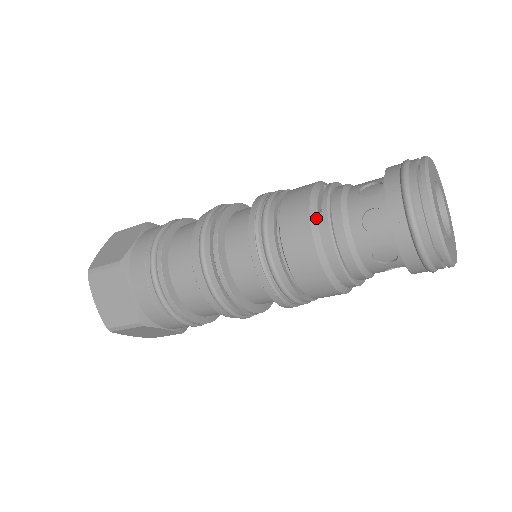
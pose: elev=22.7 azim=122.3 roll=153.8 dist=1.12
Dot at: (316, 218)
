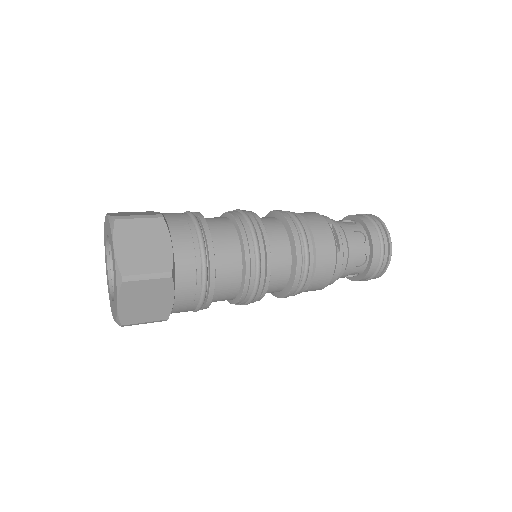
Dot at: (337, 256)
